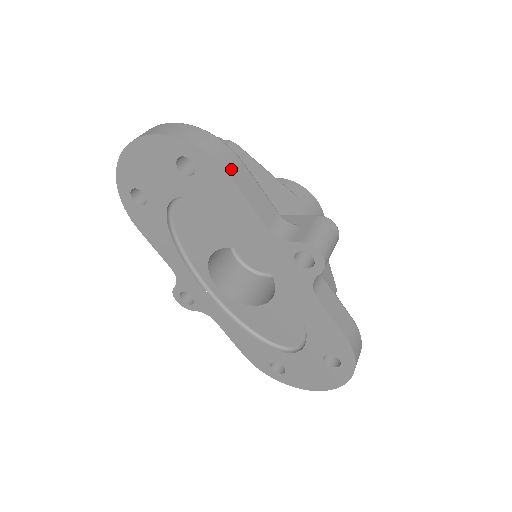
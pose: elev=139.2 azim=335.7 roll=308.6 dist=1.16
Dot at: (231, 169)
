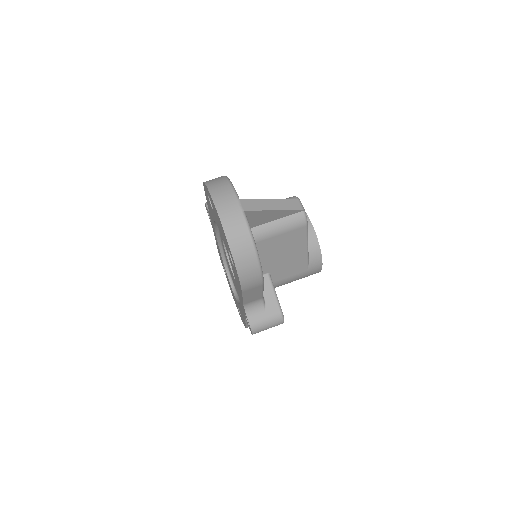
Dot at: (247, 289)
